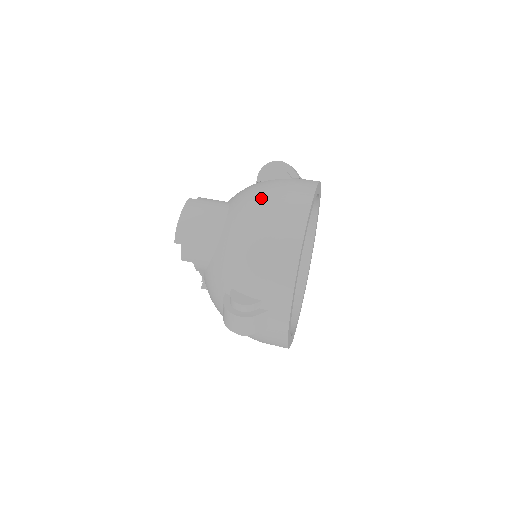
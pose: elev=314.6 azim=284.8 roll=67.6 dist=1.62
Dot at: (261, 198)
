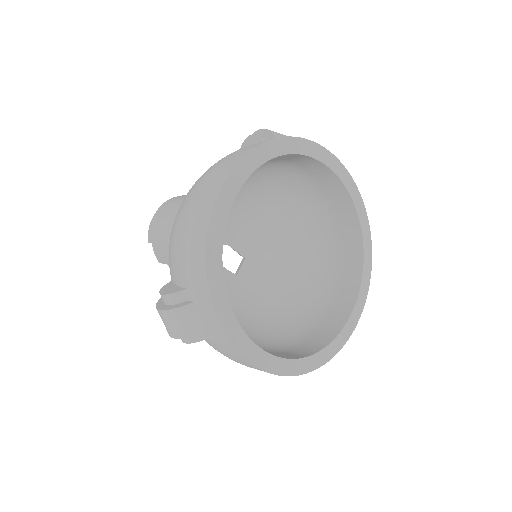
Dot at: occluded
